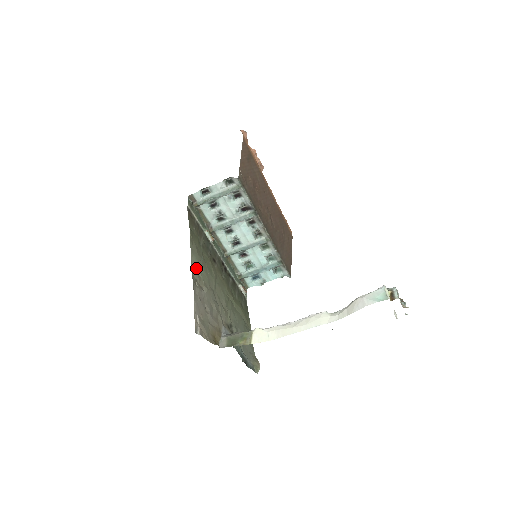
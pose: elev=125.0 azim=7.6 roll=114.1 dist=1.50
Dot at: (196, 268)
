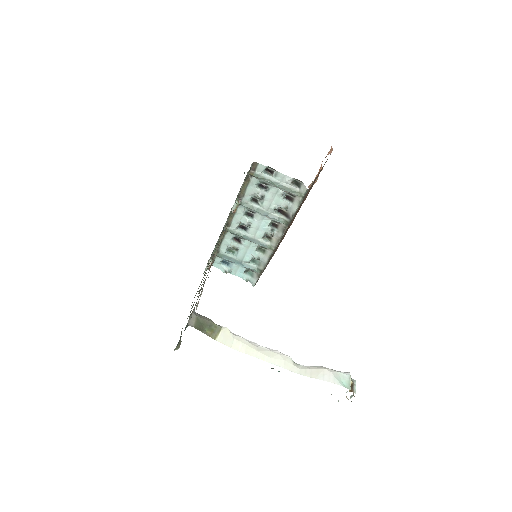
Dot at: (222, 238)
